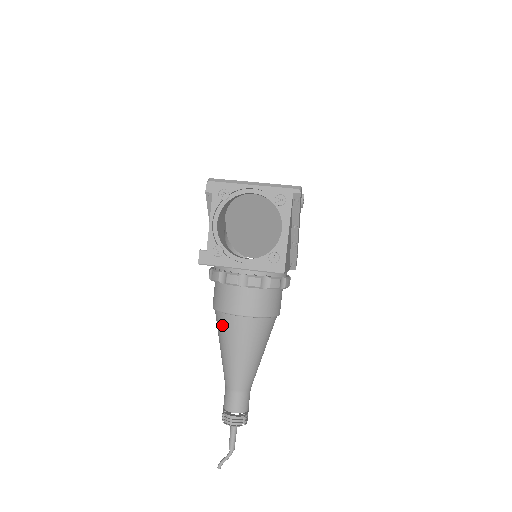
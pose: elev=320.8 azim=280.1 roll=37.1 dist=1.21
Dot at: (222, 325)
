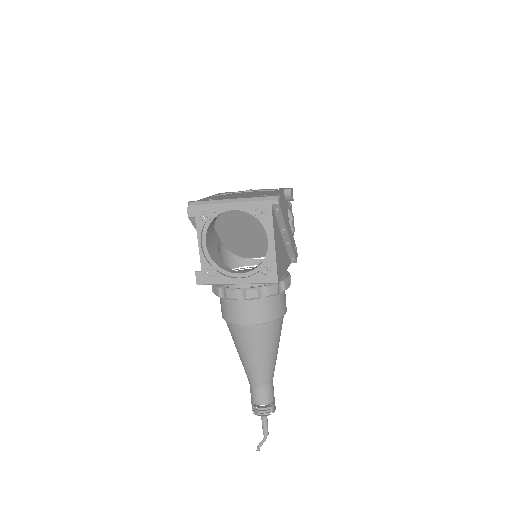
Dot at: (233, 333)
